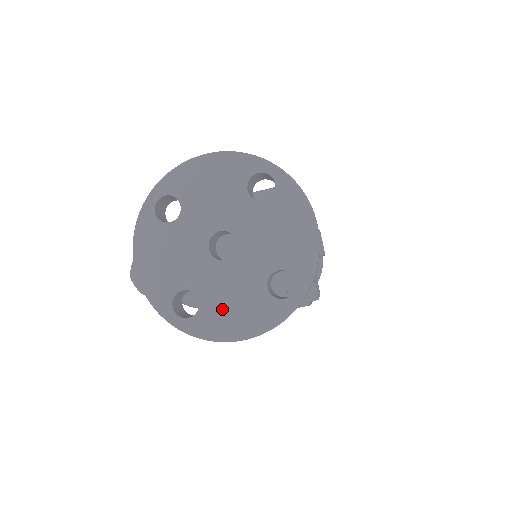
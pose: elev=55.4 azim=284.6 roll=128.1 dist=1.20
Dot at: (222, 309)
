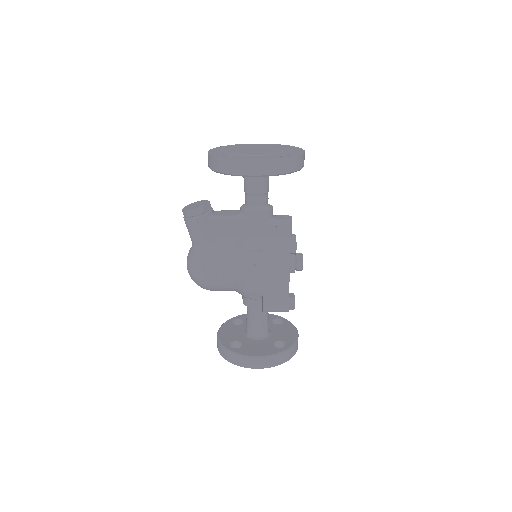
Dot at: (249, 157)
